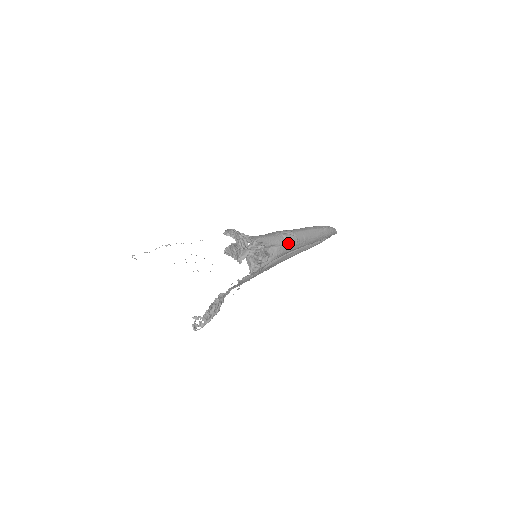
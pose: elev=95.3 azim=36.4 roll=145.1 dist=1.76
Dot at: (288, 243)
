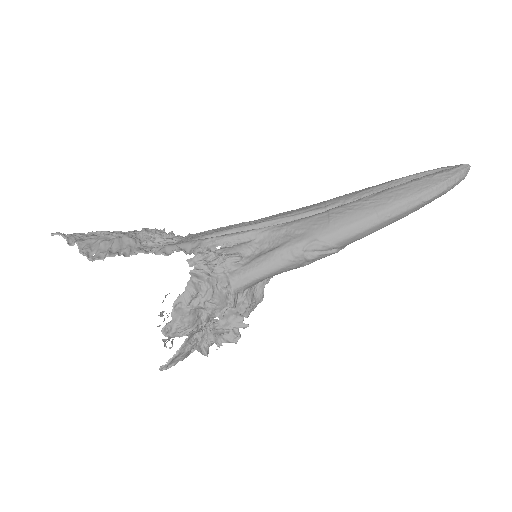
Dot at: occluded
